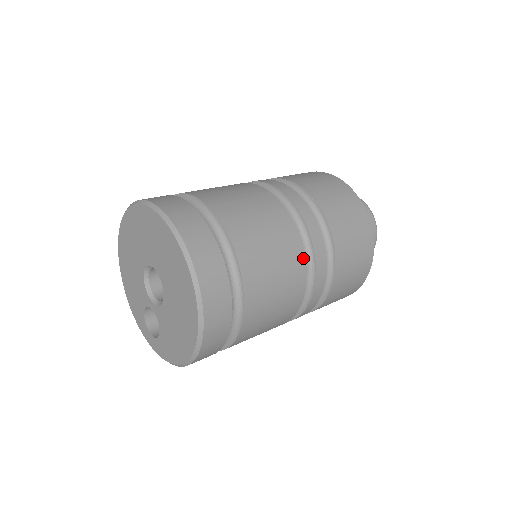
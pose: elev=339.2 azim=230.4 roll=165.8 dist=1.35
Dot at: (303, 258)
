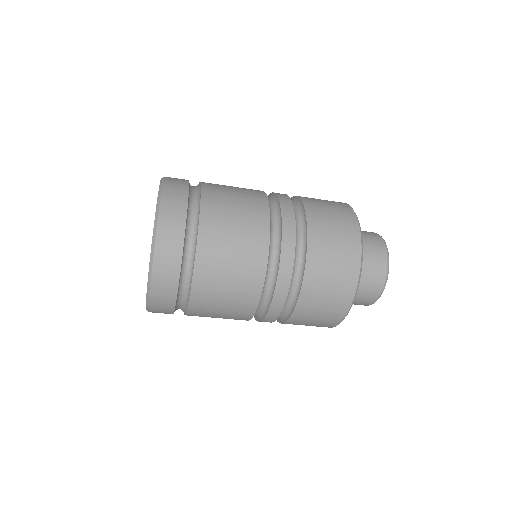
Dot at: occluded
